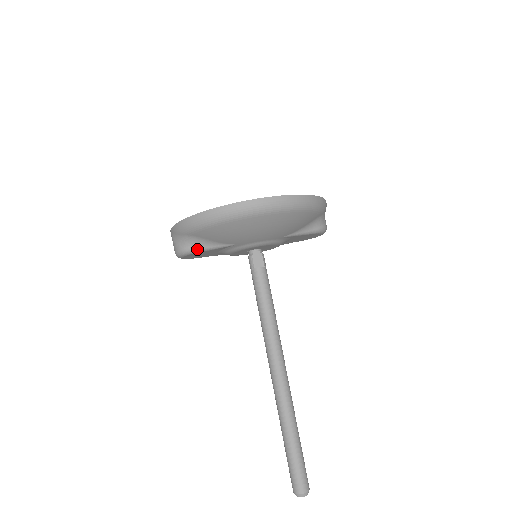
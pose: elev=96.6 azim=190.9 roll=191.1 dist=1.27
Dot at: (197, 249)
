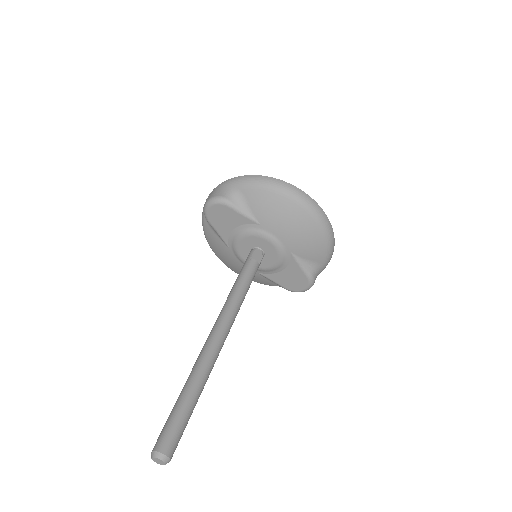
Dot at: (233, 204)
